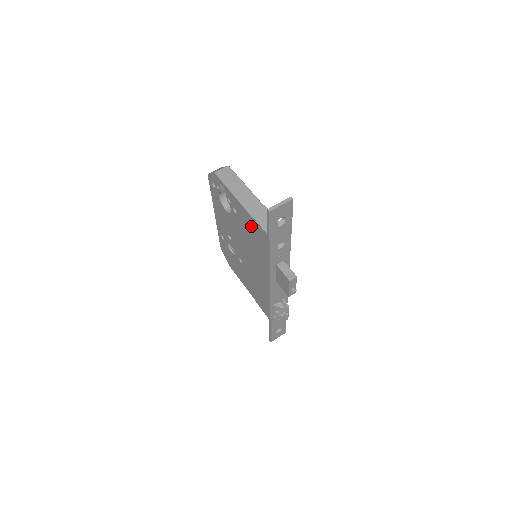
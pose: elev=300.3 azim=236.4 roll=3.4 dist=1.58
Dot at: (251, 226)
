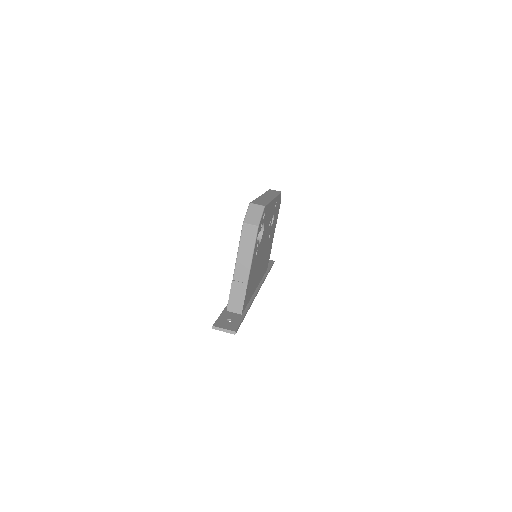
Dot at: occluded
